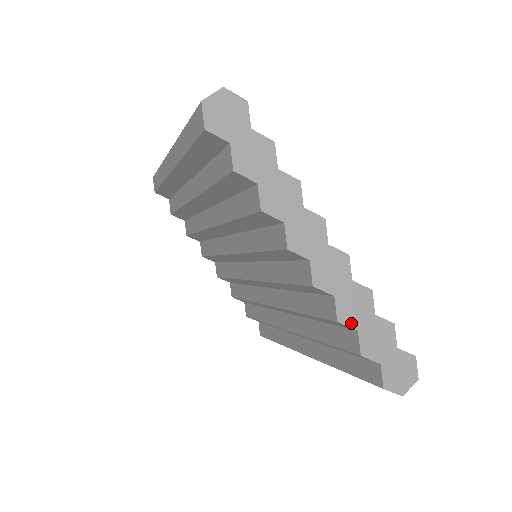
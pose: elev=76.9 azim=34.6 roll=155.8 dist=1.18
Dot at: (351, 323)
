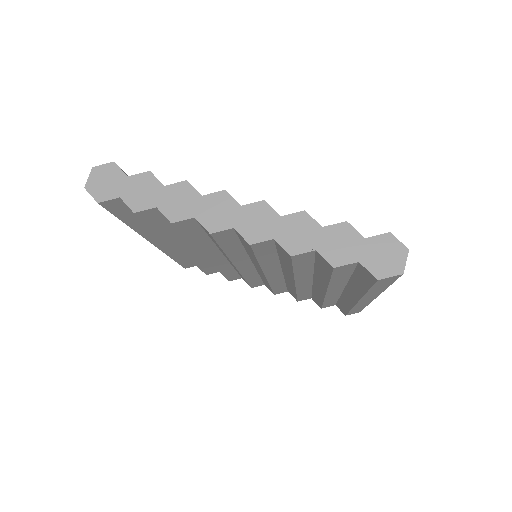
Dot at: (304, 249)
